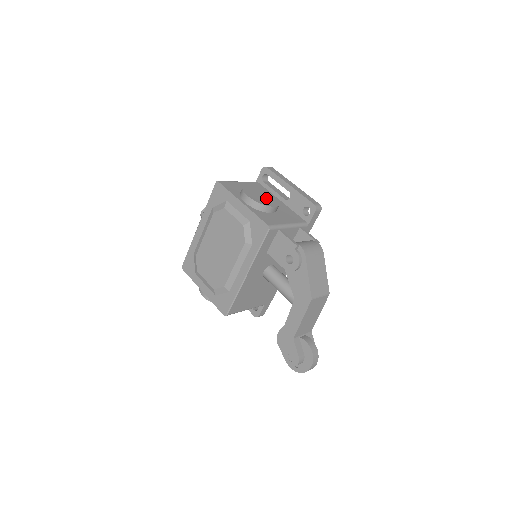
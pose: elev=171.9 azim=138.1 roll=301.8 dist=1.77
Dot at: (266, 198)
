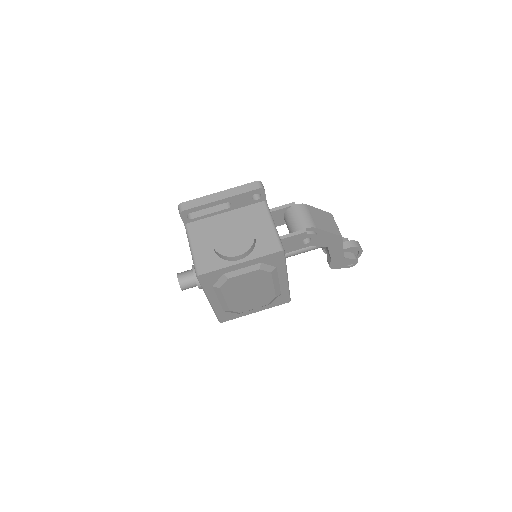
Dot at: (237, 234)
